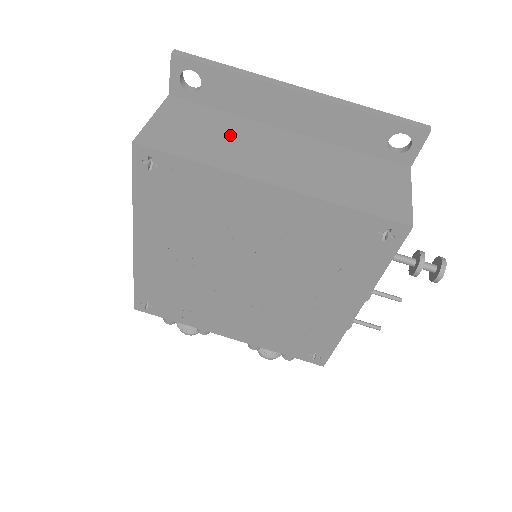
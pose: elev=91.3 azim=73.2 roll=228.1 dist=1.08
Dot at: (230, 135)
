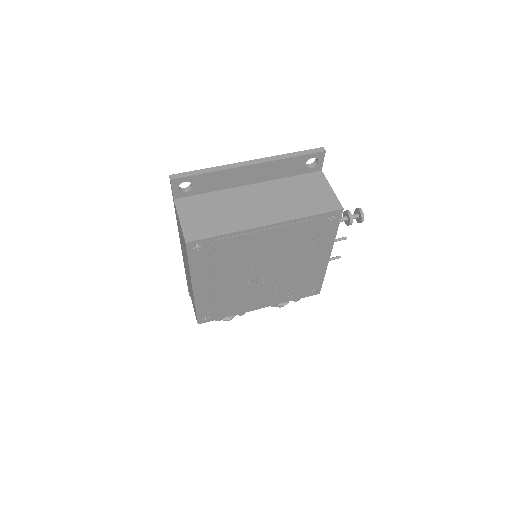
Dot at: (225, 207)
